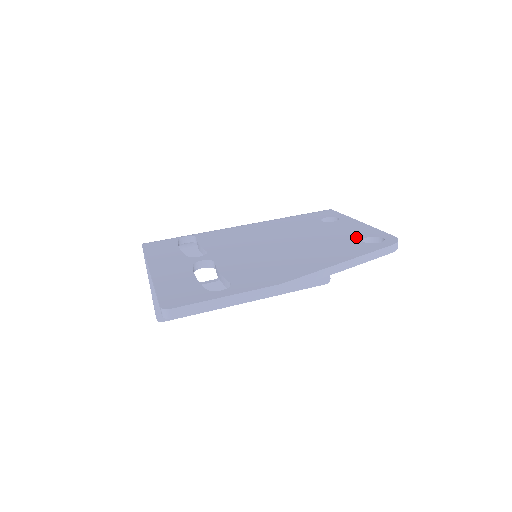
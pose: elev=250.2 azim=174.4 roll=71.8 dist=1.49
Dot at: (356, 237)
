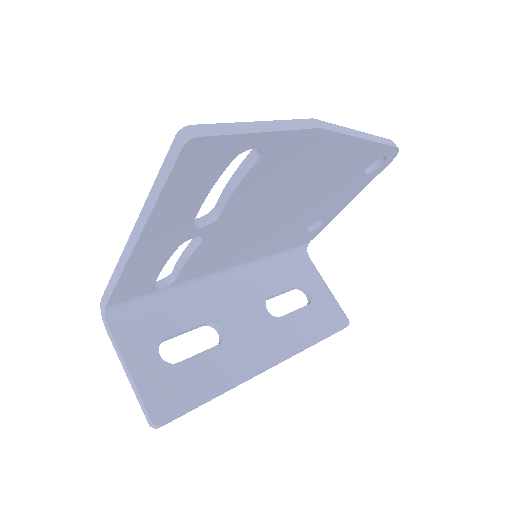
Dot at: occluded
